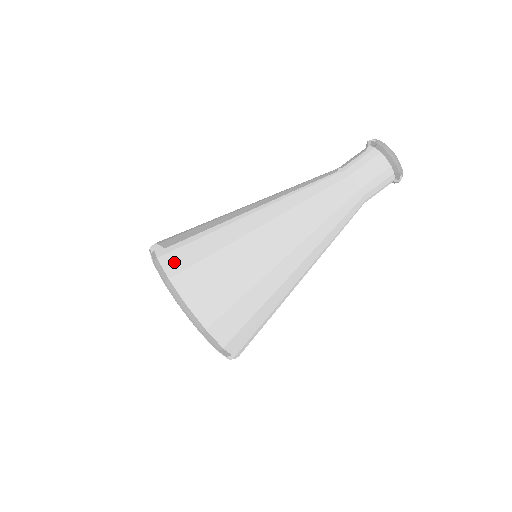
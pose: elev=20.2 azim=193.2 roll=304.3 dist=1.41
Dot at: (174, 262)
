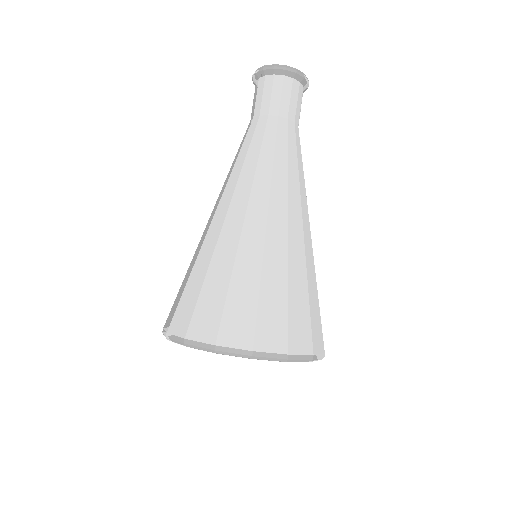
Dot at: (272, 337)
